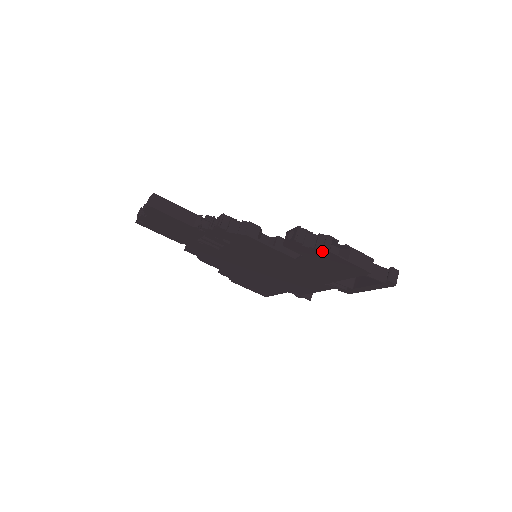
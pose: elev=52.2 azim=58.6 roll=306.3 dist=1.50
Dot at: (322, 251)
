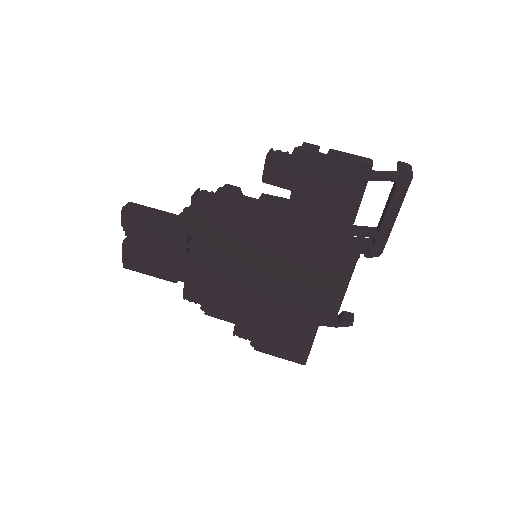
Dot at: (302, 157)
